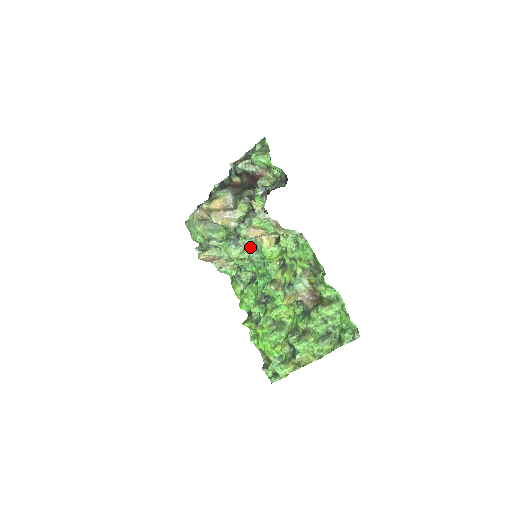
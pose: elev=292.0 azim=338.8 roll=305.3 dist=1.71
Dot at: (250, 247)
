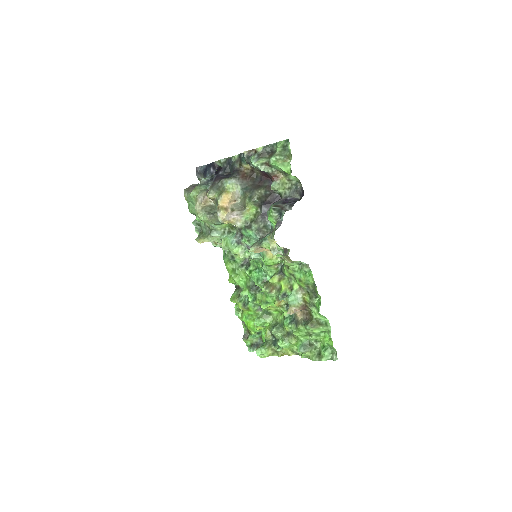
Dot at: occluded
